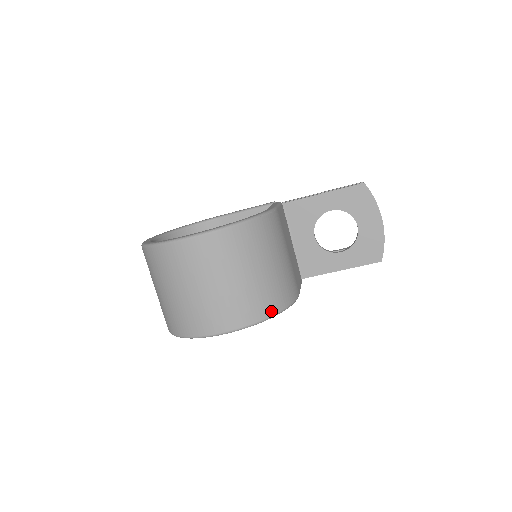
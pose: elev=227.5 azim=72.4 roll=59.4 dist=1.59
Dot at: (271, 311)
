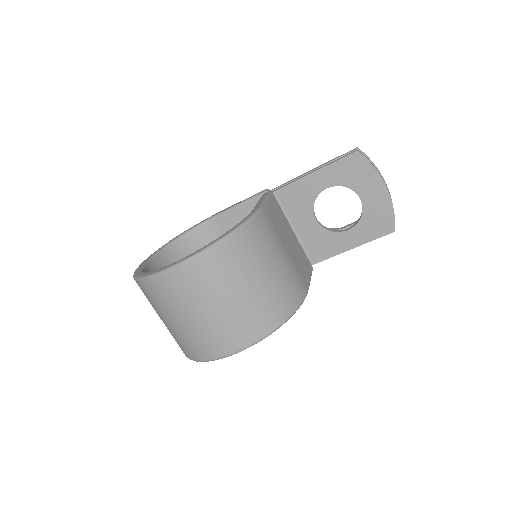
Dot at: (277, 322)
